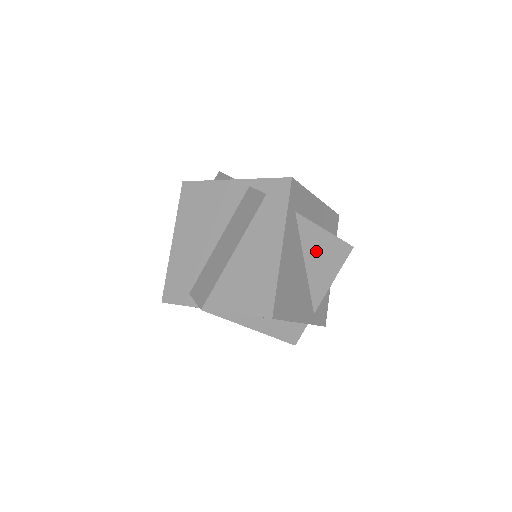
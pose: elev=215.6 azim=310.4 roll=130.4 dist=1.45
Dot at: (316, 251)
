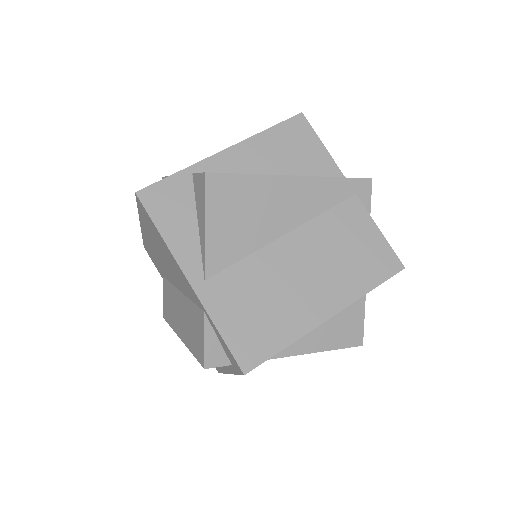
Dot at: occluded
